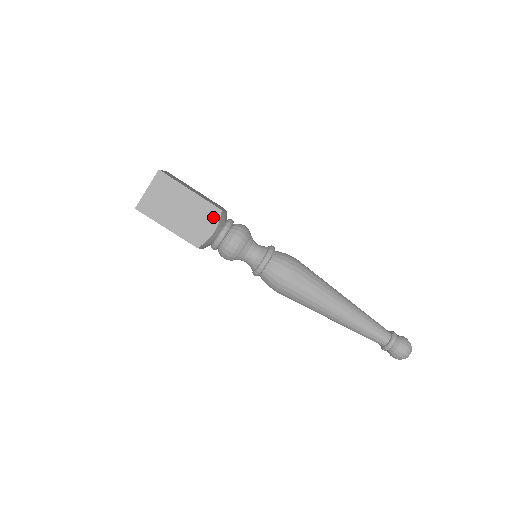
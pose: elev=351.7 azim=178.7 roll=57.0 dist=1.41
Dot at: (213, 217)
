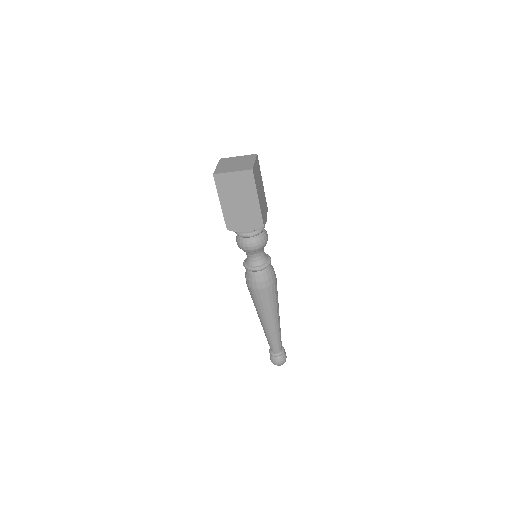
Dot at: (255, 225)
